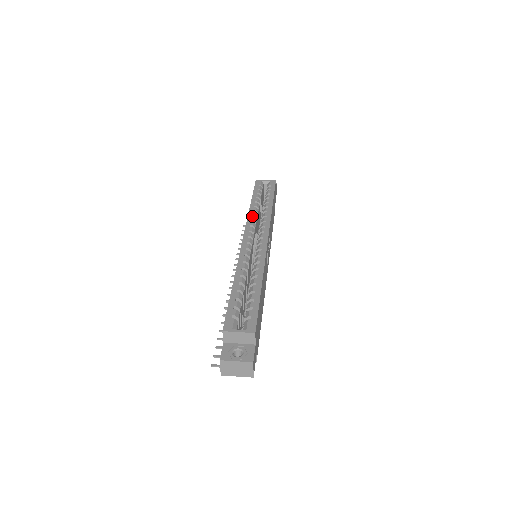
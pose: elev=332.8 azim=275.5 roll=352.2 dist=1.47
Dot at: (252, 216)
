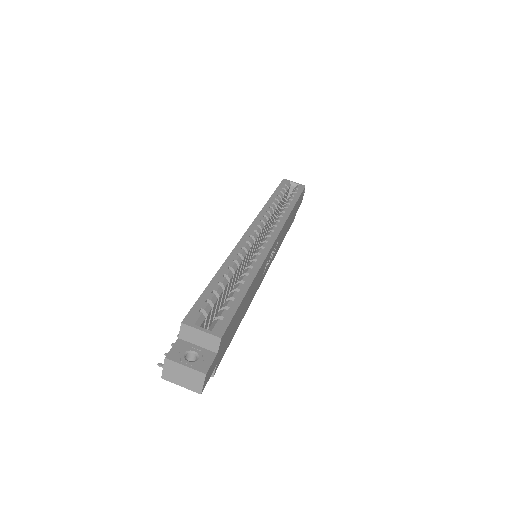
Dot at: (266, 211)
